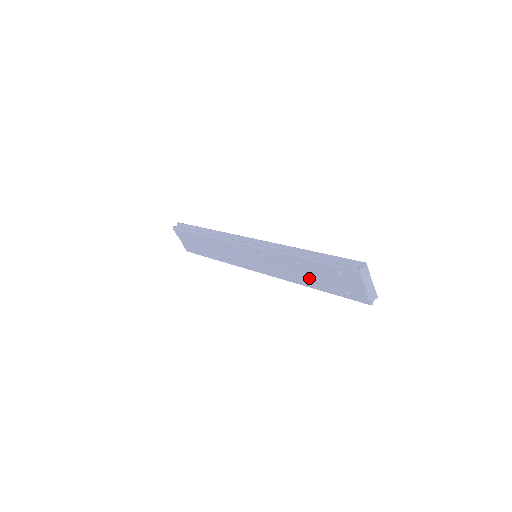
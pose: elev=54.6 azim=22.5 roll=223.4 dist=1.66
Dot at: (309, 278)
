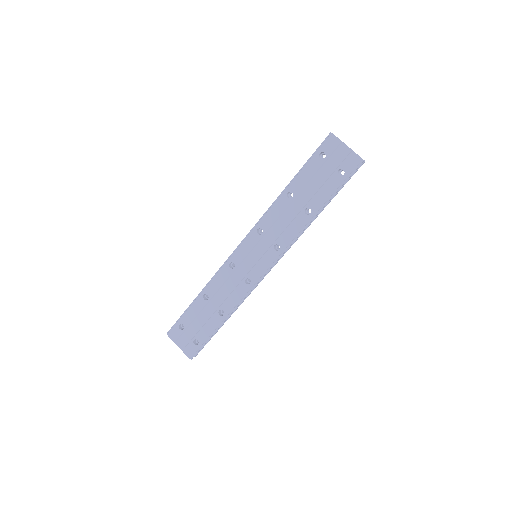
Dot at: (306, 203)
